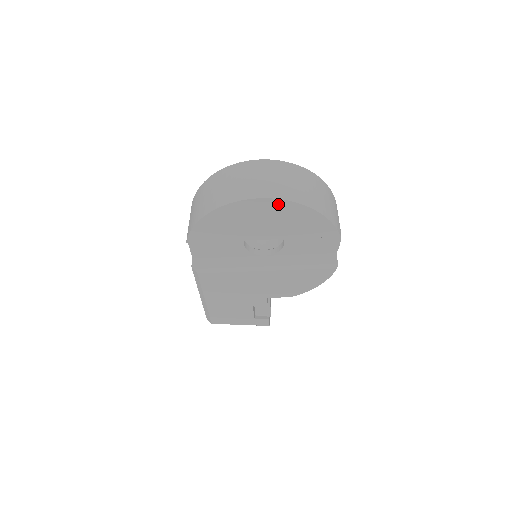
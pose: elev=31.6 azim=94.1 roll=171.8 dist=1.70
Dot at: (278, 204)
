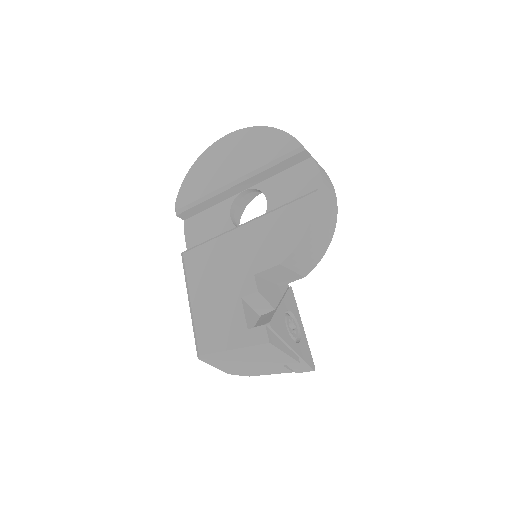
Dot at: (239, 135)
